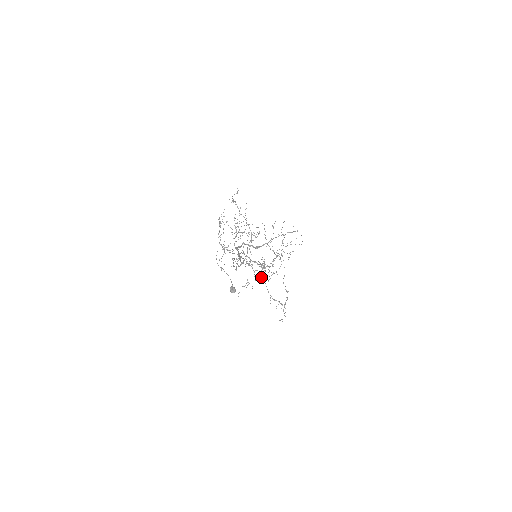
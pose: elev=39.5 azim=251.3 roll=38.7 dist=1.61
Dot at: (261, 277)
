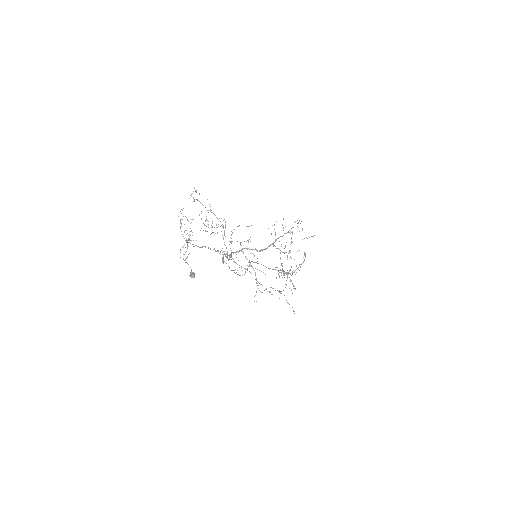
Dot at: occluded
